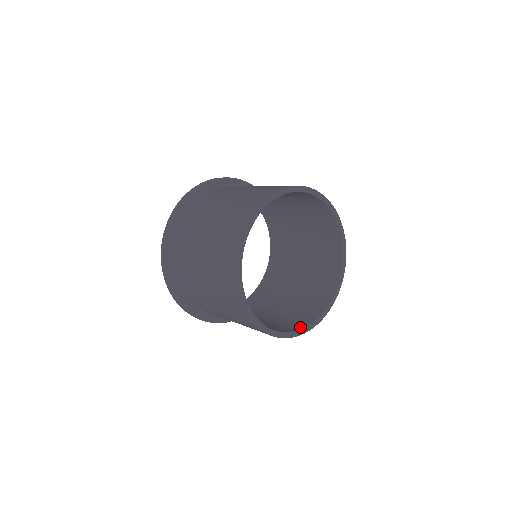
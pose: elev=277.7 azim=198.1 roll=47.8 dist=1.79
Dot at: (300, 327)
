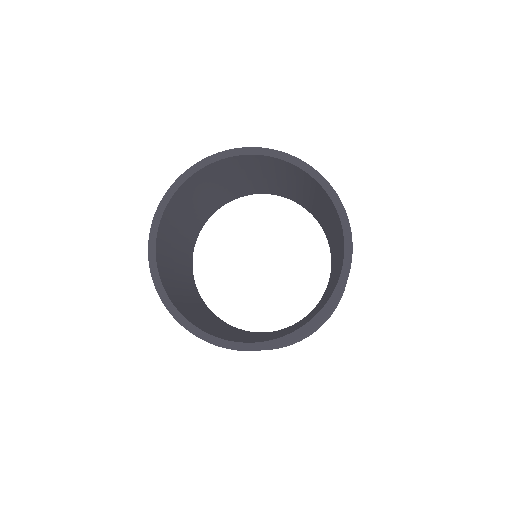
Dot at: (283, 335)
